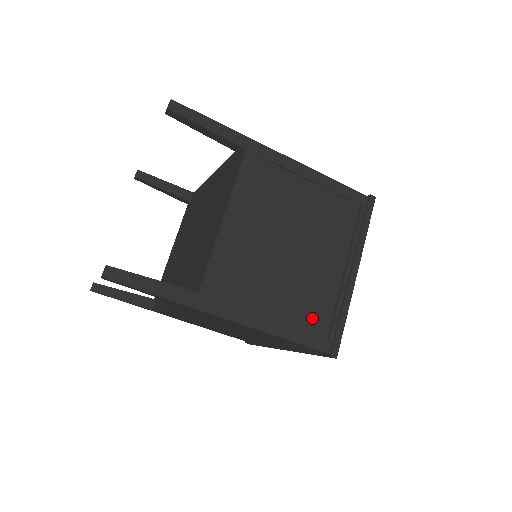
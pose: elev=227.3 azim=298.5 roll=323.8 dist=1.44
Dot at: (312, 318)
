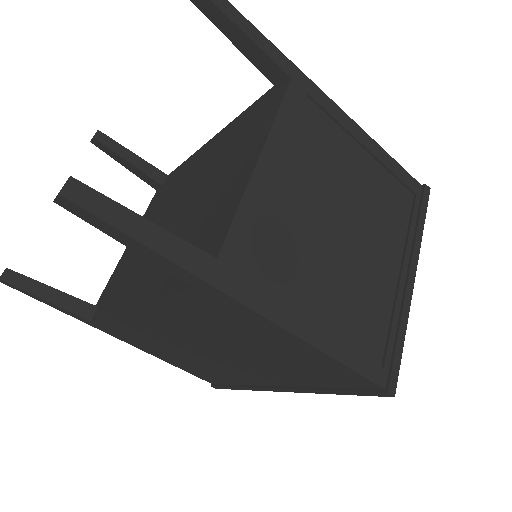
Dot at: (363, 332)
